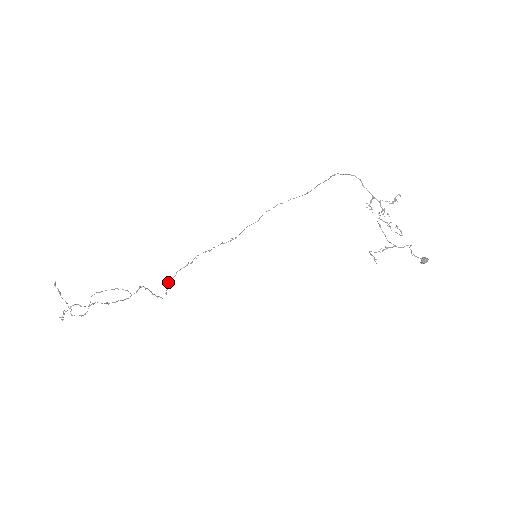
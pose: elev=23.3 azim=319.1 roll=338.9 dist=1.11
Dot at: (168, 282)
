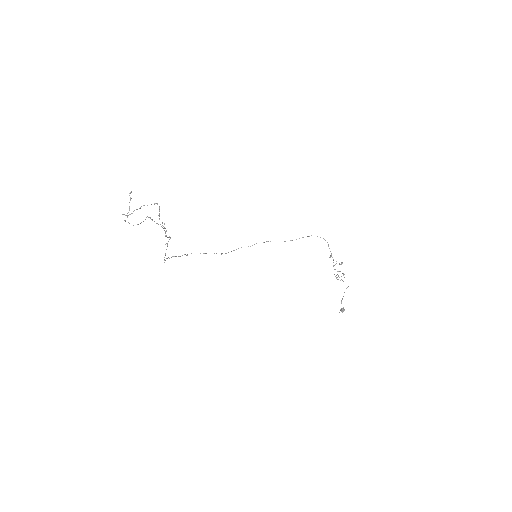
Dot at: occluded
